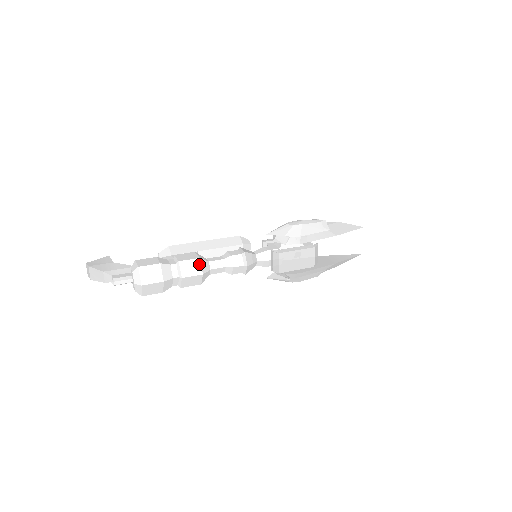
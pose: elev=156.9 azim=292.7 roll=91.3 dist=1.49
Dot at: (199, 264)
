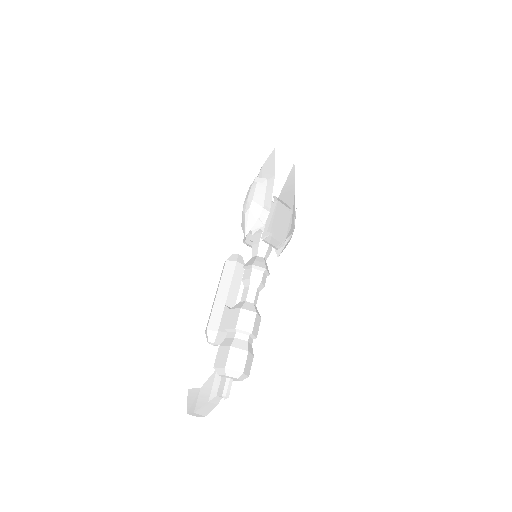
Dot at: (246, 311)
